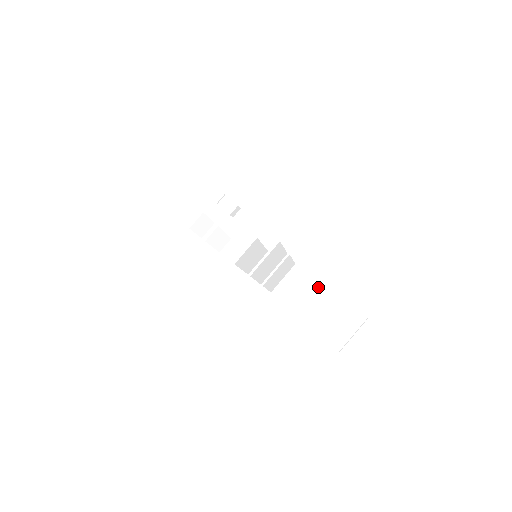
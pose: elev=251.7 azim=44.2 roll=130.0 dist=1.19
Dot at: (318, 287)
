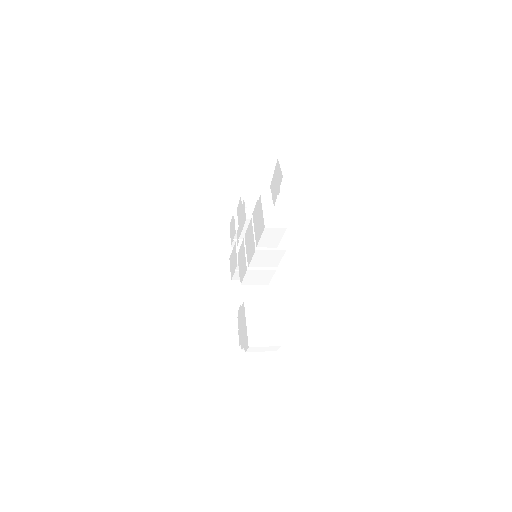
Dot at: (270, 306)
